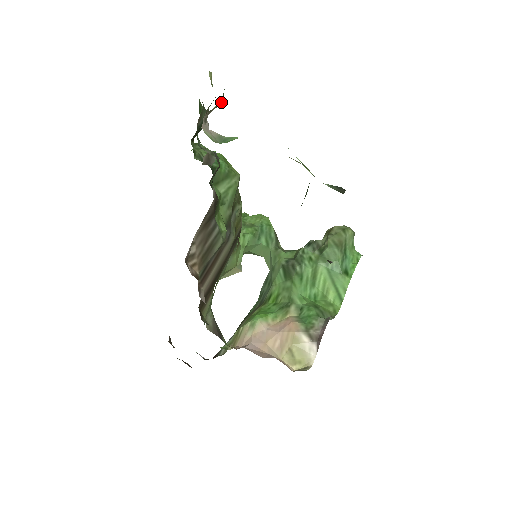
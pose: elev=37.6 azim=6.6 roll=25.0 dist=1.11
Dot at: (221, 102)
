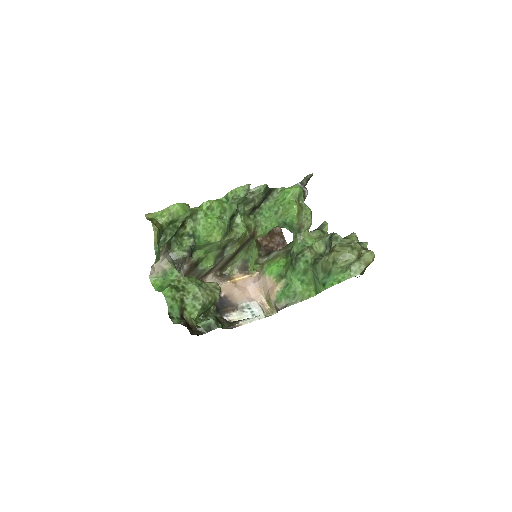
Dot at: occluded
